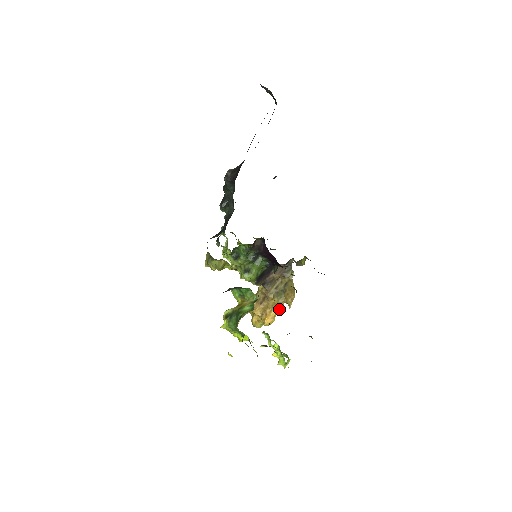
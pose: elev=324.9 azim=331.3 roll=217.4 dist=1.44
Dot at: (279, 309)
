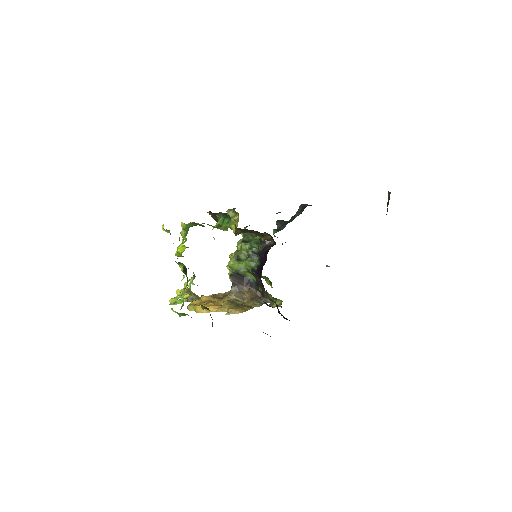
Dot at: (219, 310)
